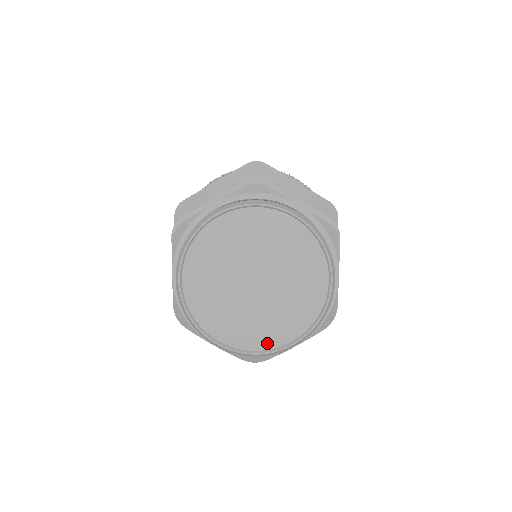
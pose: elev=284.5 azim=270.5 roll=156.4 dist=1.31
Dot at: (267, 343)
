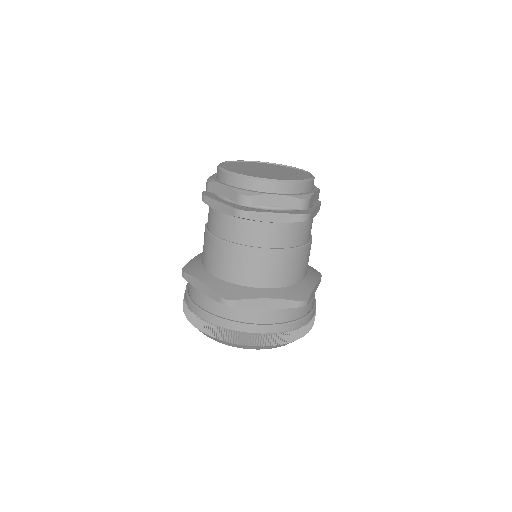
Dot at: occluded
